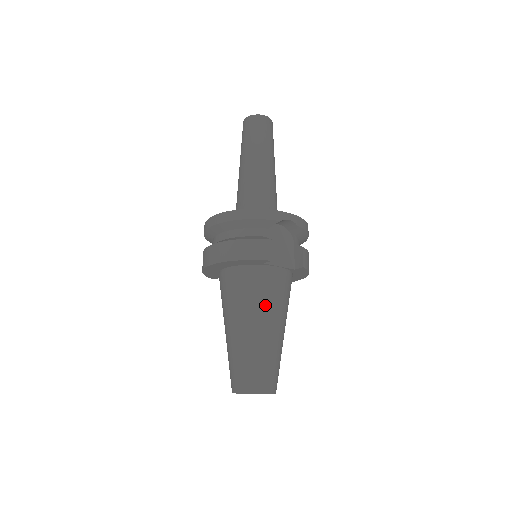
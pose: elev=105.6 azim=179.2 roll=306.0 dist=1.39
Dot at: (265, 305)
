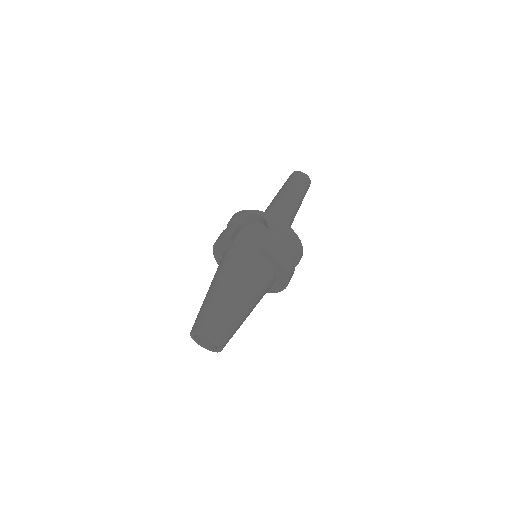
Dot at: (225, 272)
